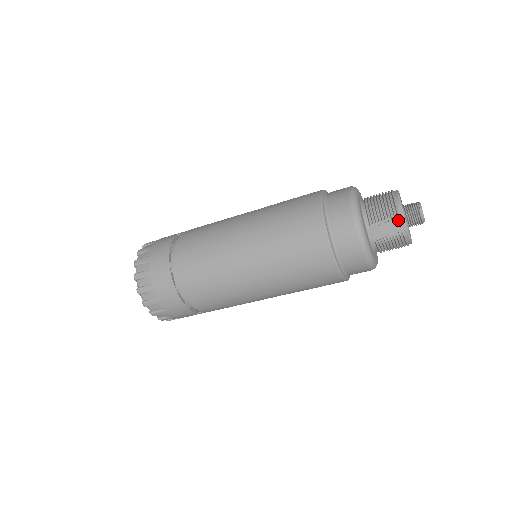
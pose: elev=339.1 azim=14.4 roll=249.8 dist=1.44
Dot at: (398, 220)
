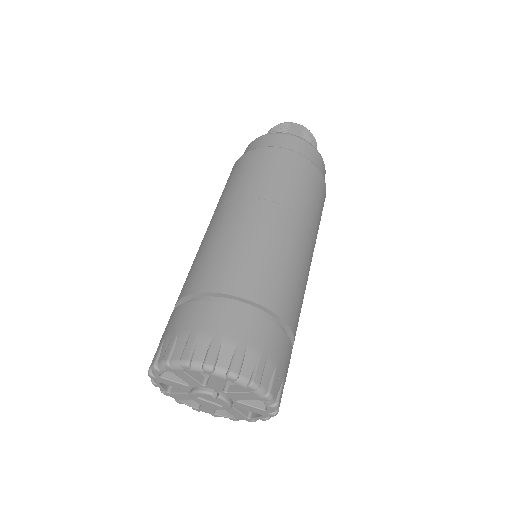
Dot at: (291, 125)
